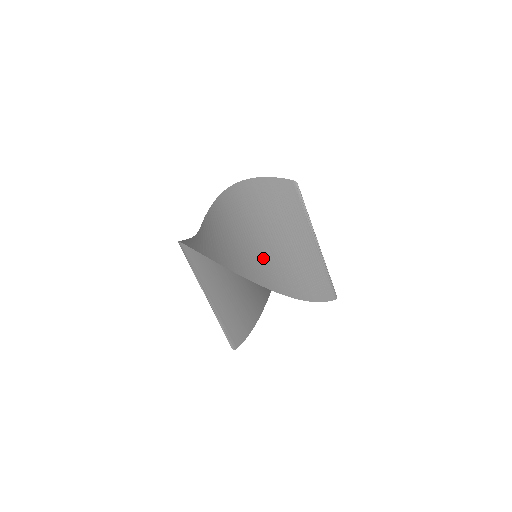
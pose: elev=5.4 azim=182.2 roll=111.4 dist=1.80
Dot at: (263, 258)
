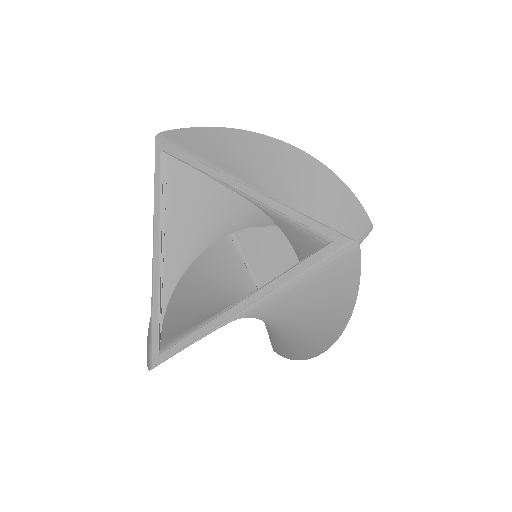
Dot at: occluded
